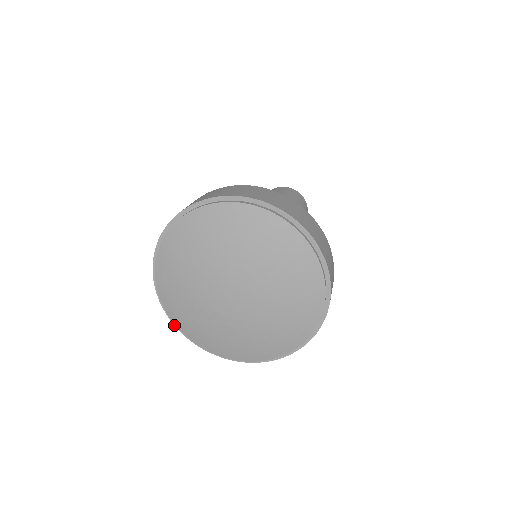
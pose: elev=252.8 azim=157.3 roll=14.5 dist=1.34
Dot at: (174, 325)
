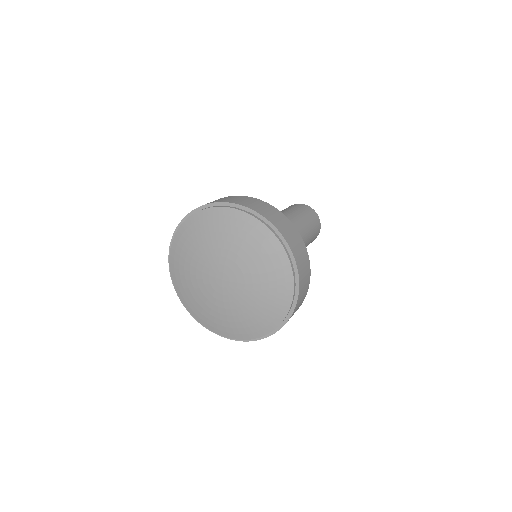
Dot at: (187, 310)
